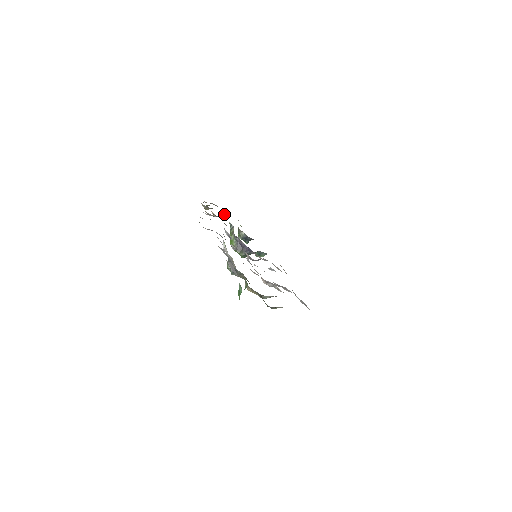
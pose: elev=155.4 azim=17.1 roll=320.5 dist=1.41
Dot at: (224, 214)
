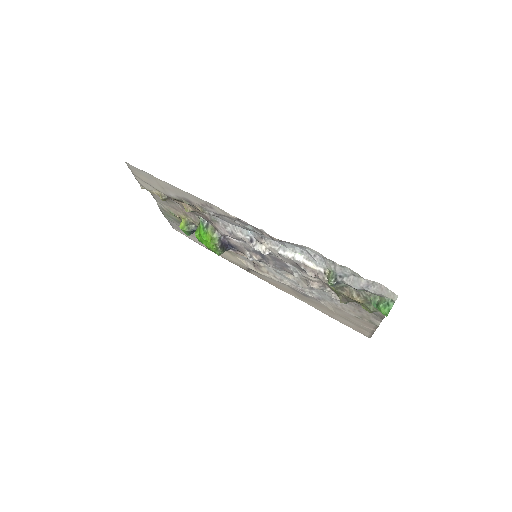
Dot at: (179, 205)
